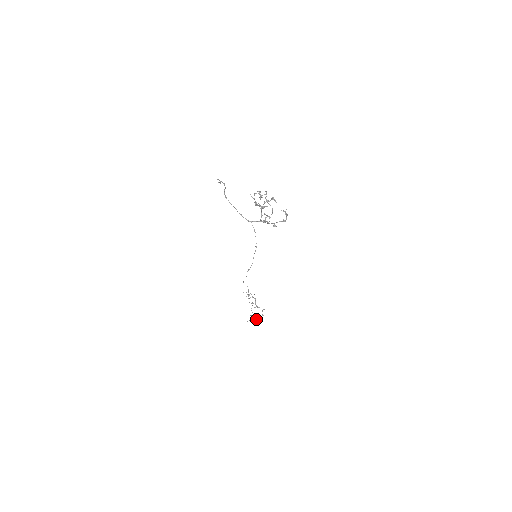
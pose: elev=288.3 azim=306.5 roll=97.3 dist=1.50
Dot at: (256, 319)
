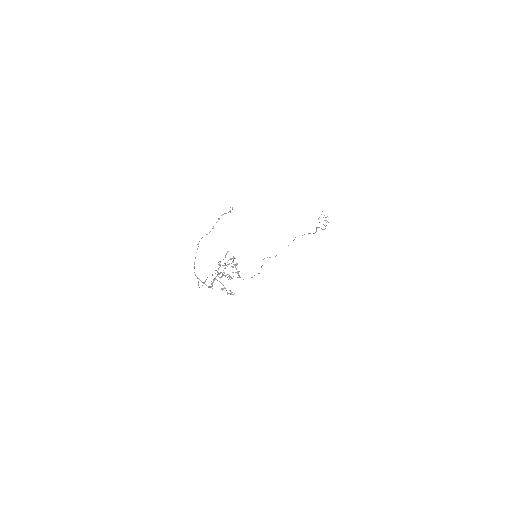
Dot at: (261, 266)
